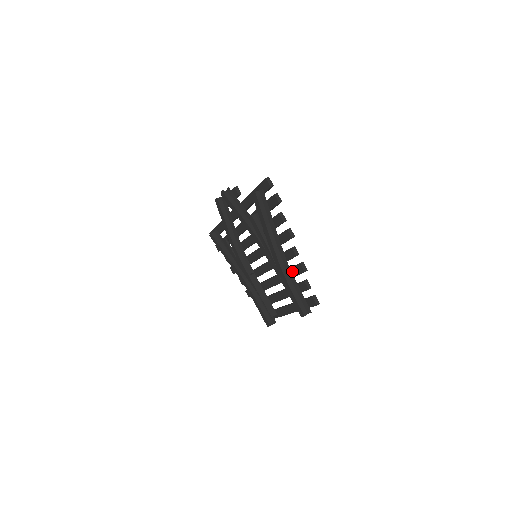
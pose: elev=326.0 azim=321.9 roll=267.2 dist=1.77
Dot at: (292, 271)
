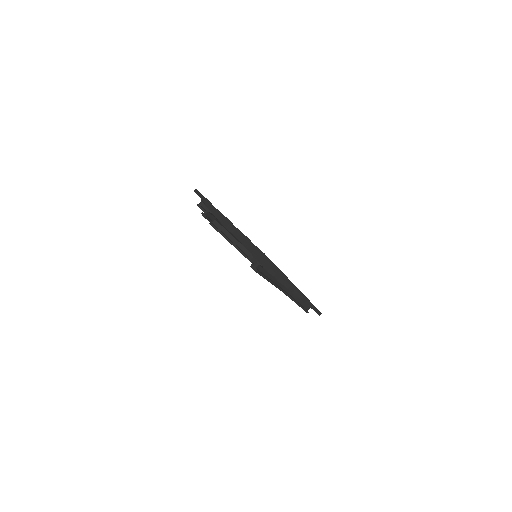
Dot at: occluded
